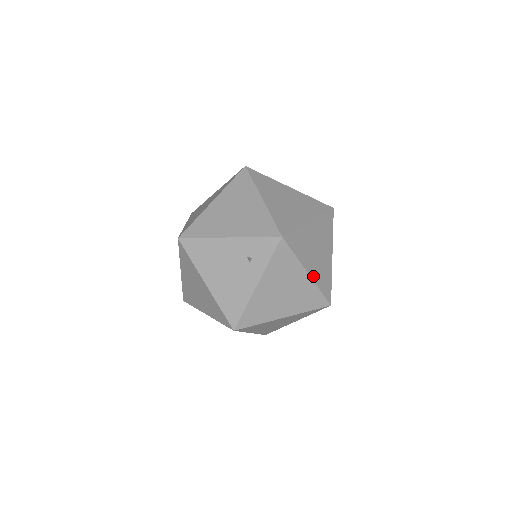
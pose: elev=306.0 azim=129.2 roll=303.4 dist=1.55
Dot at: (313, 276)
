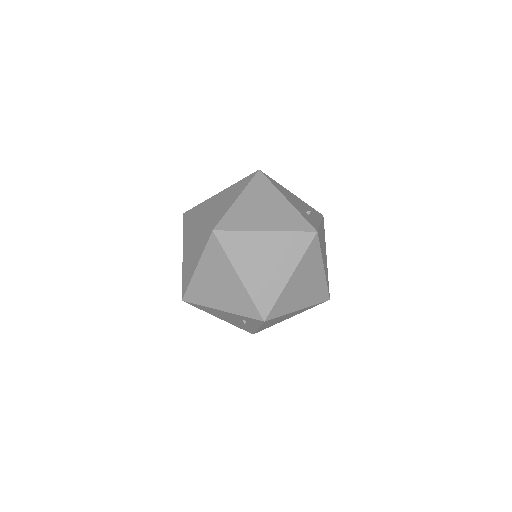
Dot at: (305, 305)
